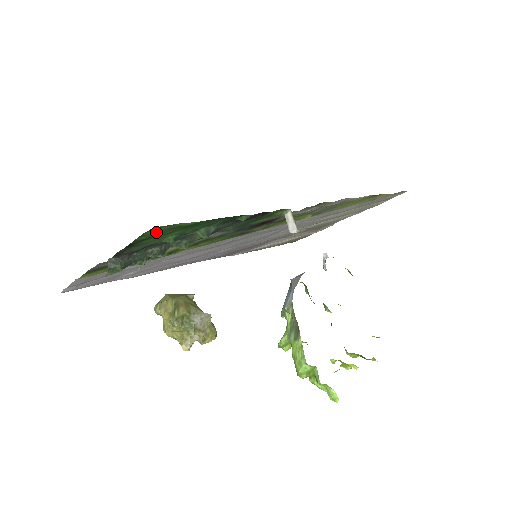
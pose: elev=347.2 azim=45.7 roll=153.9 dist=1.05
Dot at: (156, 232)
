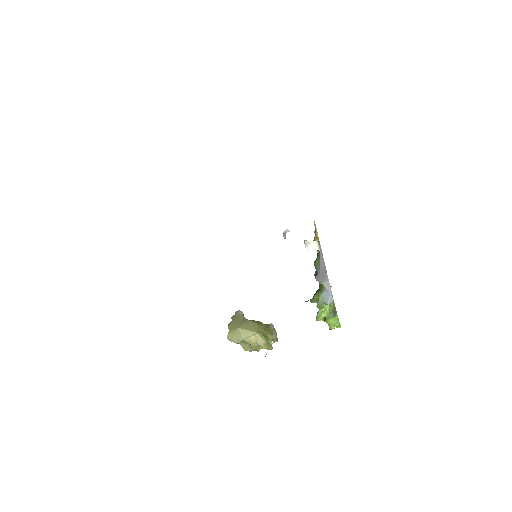
Dot at: occluded
